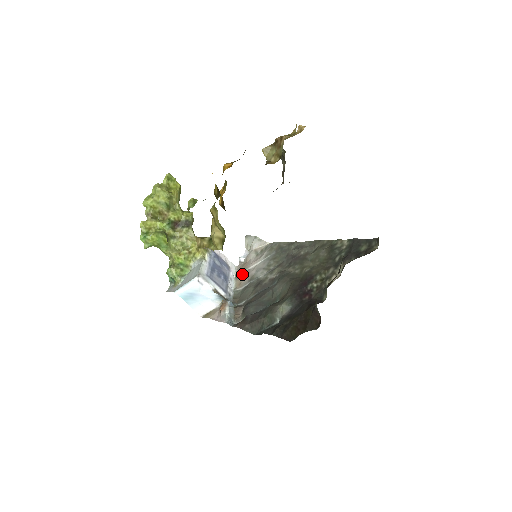
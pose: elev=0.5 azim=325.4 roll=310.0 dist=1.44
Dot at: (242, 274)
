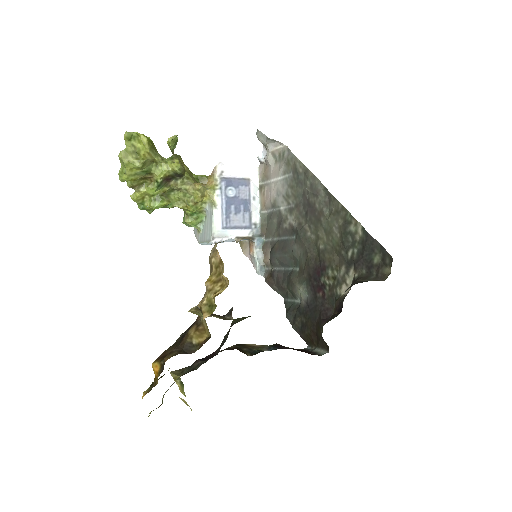
Dot at: (265, 187)
